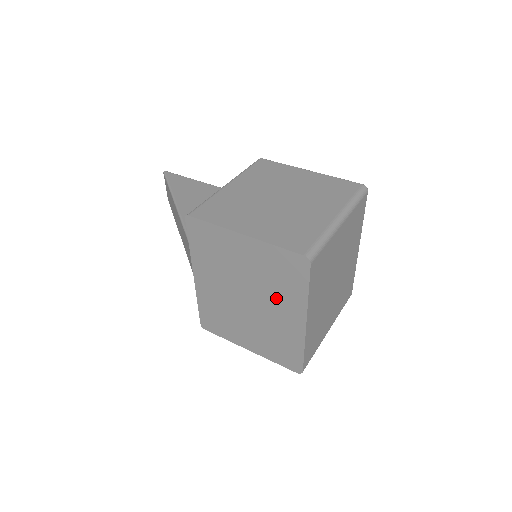
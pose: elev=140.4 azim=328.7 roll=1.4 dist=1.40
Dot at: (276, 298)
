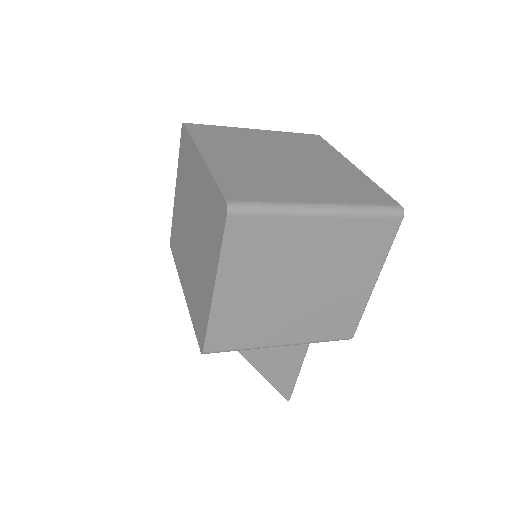
Dot at: (192, 184)
